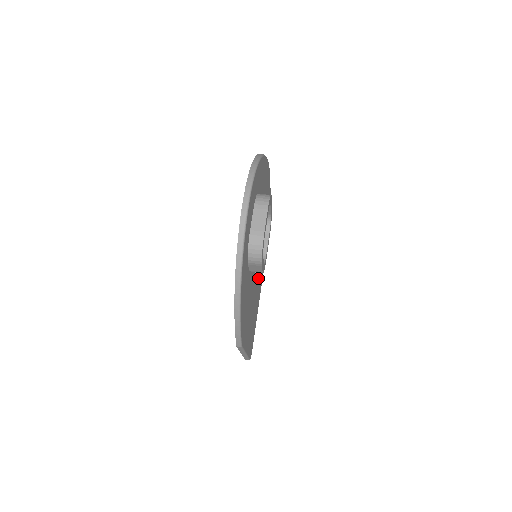
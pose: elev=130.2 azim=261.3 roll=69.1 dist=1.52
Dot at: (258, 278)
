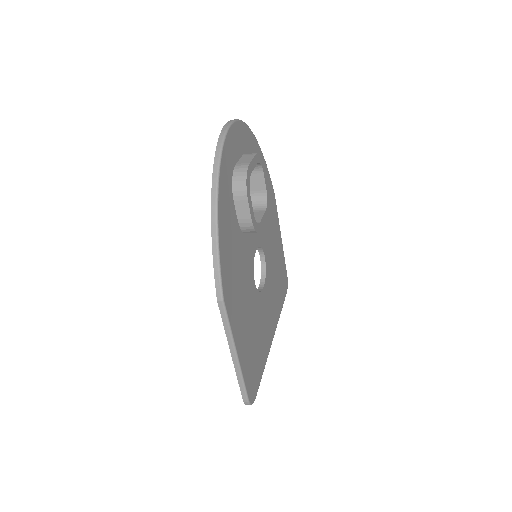
Dot at: (262, 301)
